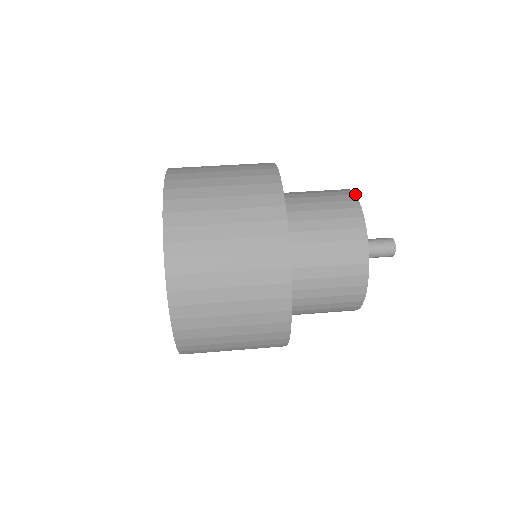
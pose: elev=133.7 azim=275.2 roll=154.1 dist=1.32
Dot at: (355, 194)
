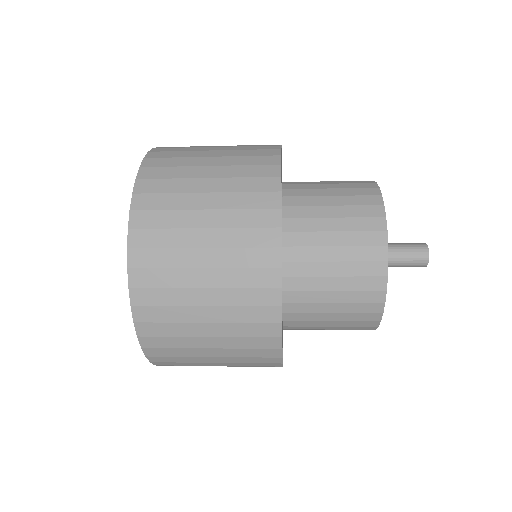
Dot at: occluded
